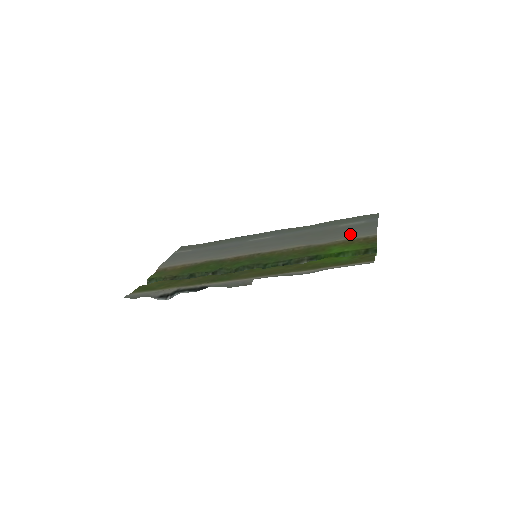
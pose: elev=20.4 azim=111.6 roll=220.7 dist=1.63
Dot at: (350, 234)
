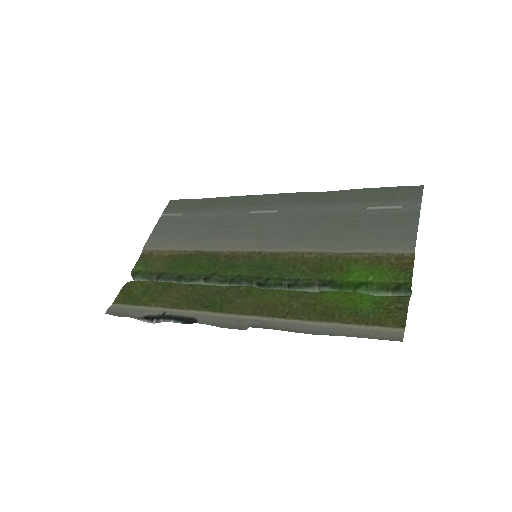
Dot at: (378, 241)
